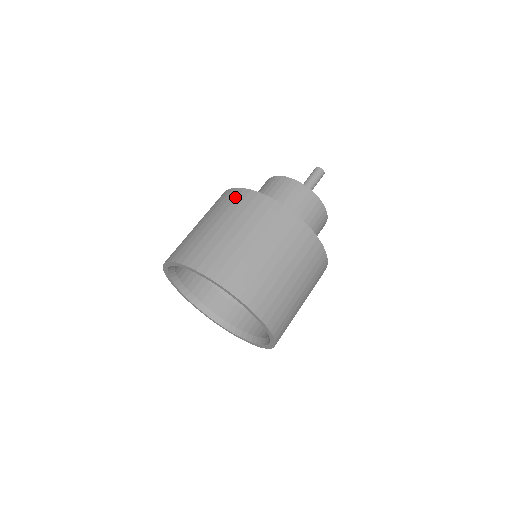
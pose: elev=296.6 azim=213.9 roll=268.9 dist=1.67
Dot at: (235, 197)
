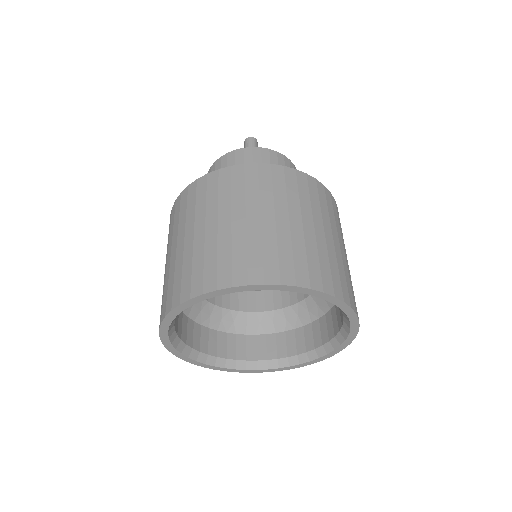
Dot at: (216, 183)
